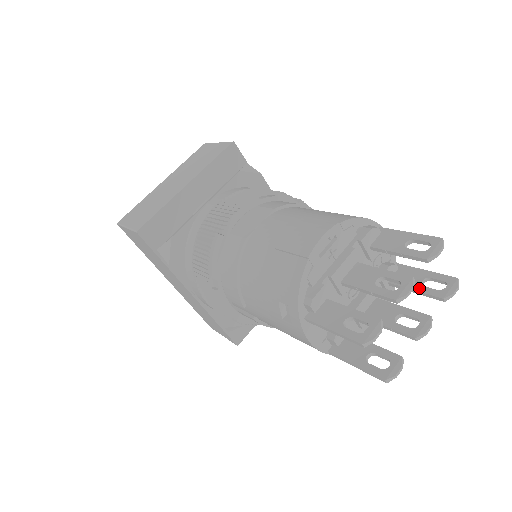
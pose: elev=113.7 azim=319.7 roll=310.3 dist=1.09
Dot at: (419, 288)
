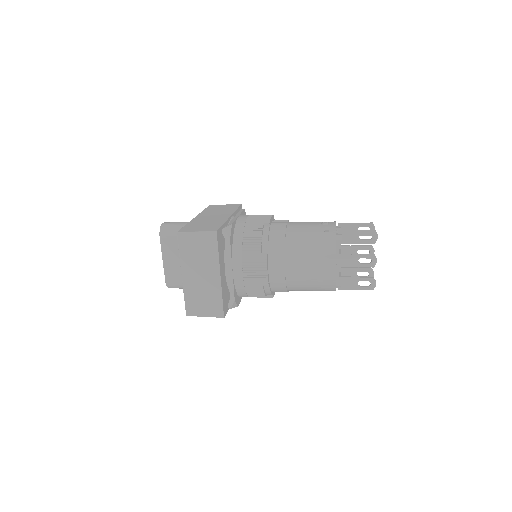
Dot at: occluded
